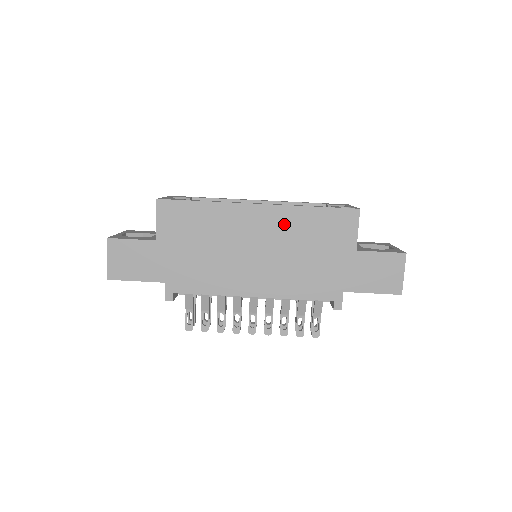
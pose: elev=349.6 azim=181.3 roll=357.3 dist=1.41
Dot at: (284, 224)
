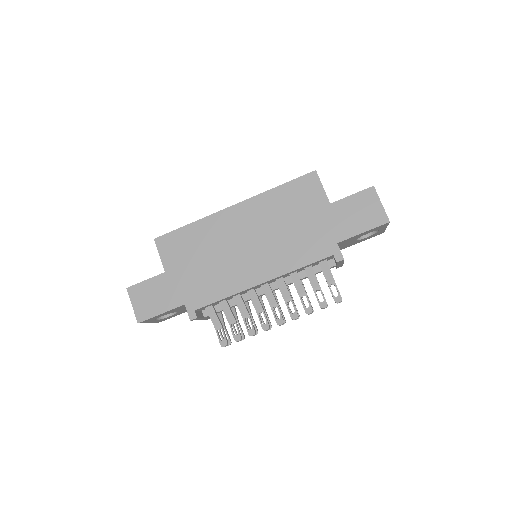
Dot at: (260, 211)
